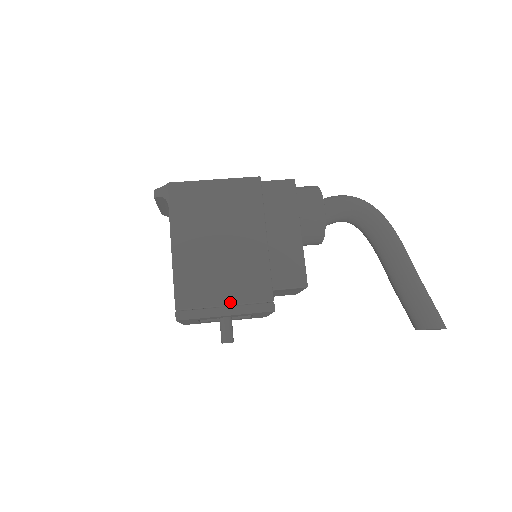
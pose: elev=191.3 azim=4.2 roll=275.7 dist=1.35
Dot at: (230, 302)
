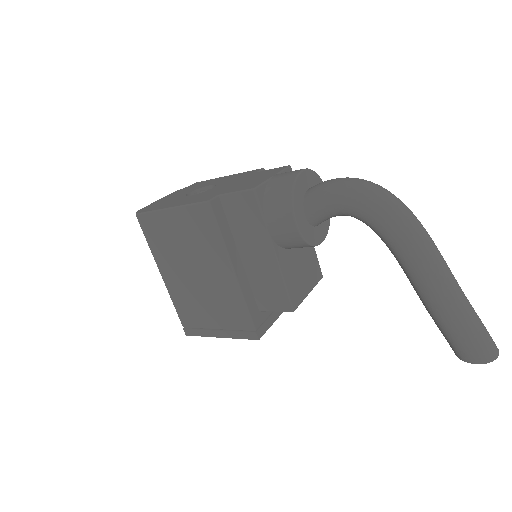
Dot at: (220, 327)
